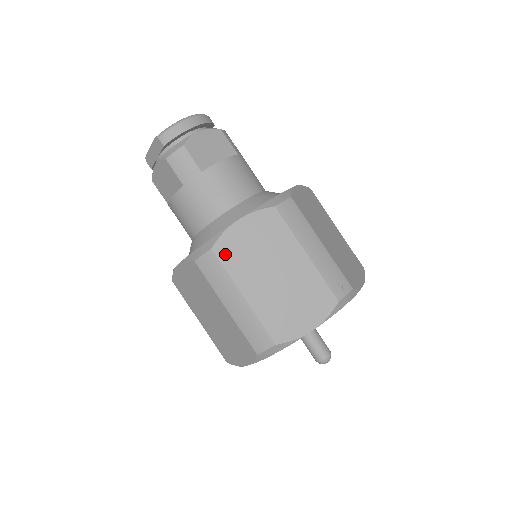
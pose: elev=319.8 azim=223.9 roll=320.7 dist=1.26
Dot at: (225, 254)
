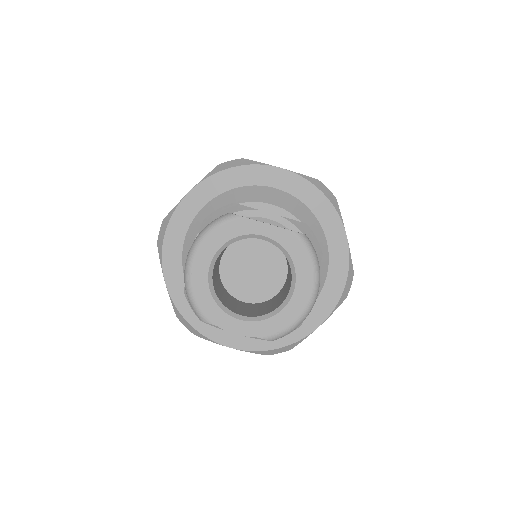
Dot at: occluded
